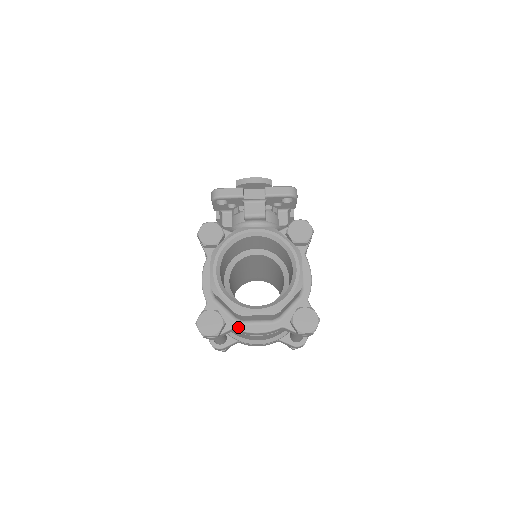
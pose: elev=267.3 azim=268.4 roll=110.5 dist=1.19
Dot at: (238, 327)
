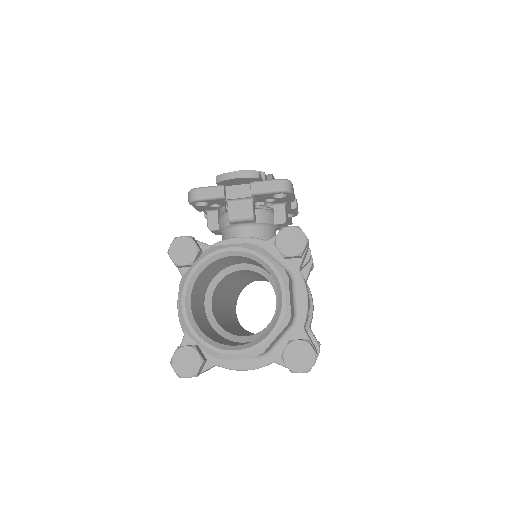
Dot at: (221, 363)
